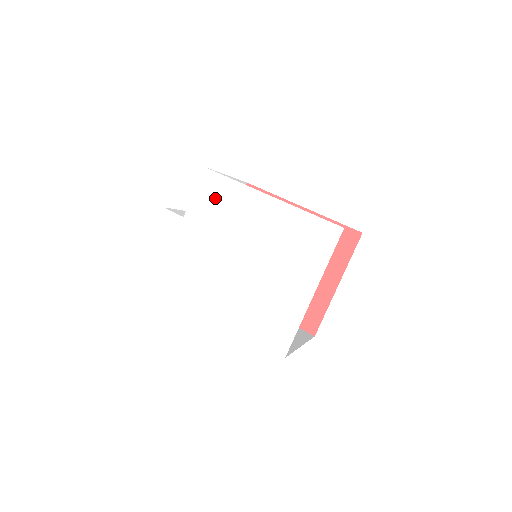
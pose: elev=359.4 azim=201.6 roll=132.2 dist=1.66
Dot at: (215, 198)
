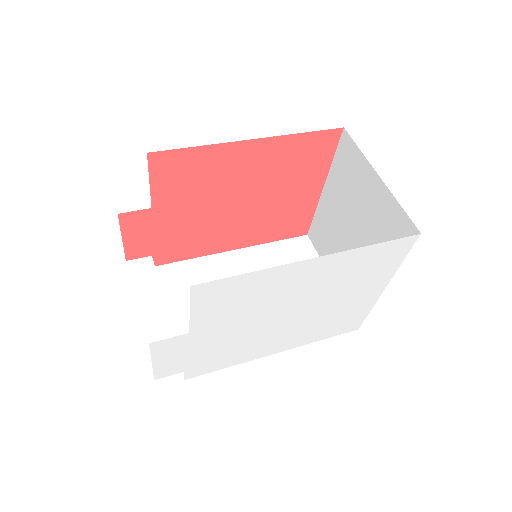
Dot at: (231, 299)
